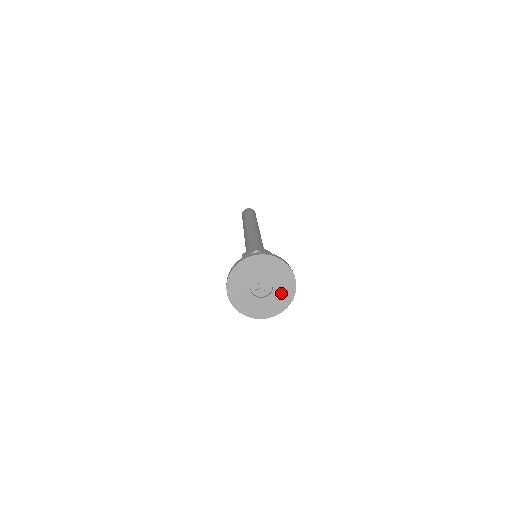
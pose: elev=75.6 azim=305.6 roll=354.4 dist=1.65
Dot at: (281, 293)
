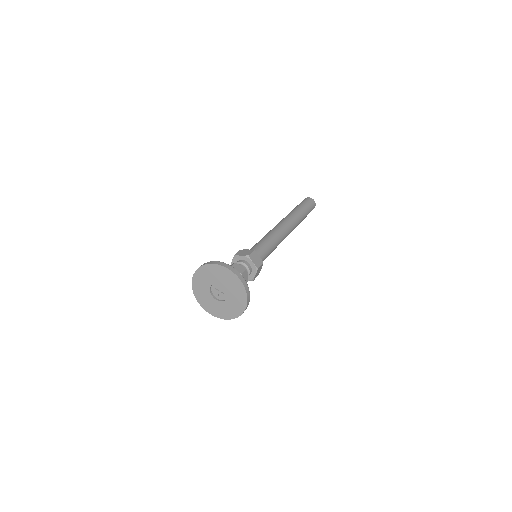
Dot at: (235, 292)
